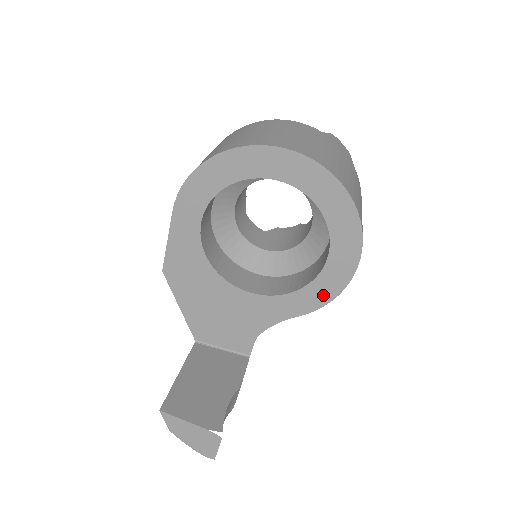
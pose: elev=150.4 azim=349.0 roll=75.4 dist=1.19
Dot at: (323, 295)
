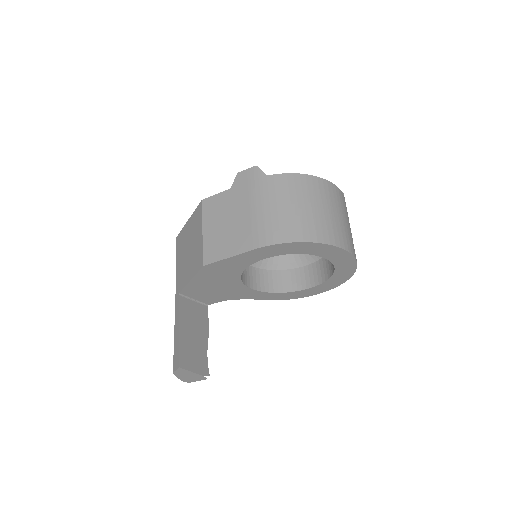
Dot at: (286, 297)
